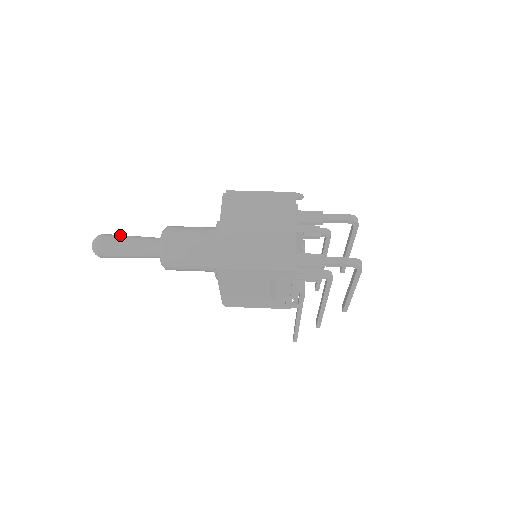
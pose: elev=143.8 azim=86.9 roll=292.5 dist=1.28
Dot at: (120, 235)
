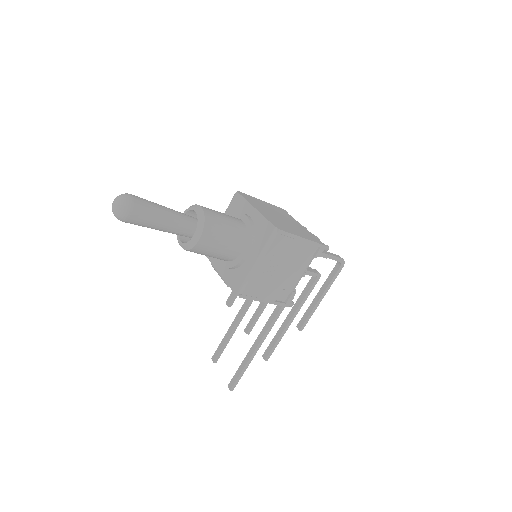
Dot at: occluded
